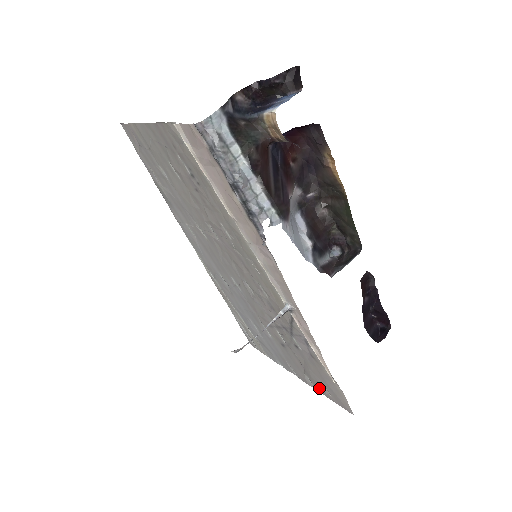
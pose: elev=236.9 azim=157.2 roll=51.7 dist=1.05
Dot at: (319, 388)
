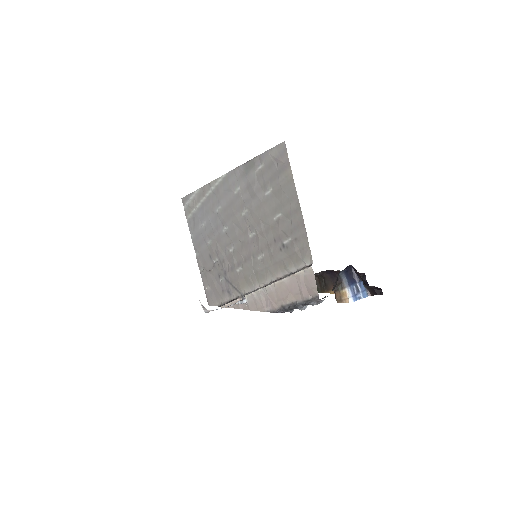
Dot at: (204, 279)
